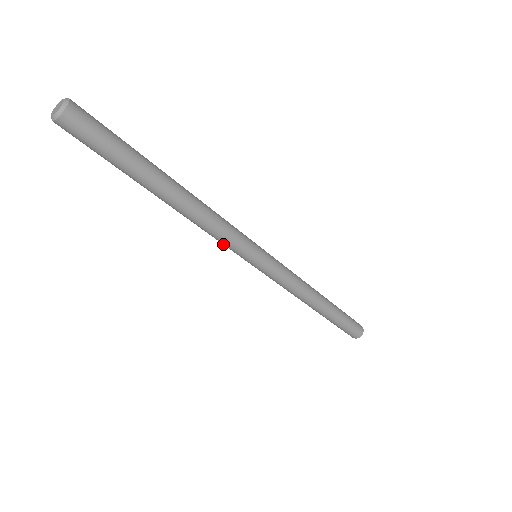
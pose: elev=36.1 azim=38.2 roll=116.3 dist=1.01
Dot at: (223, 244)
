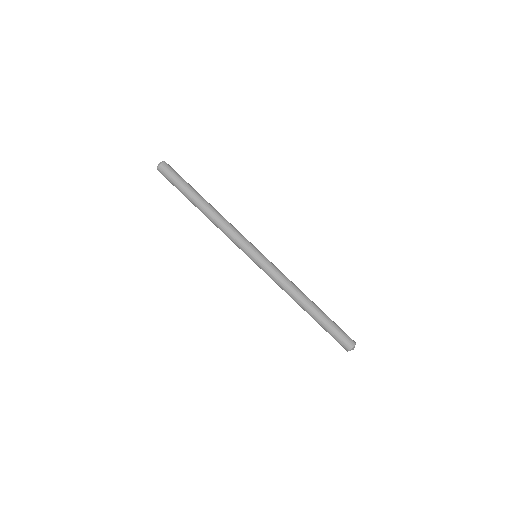
Dot at: (234, 243)
